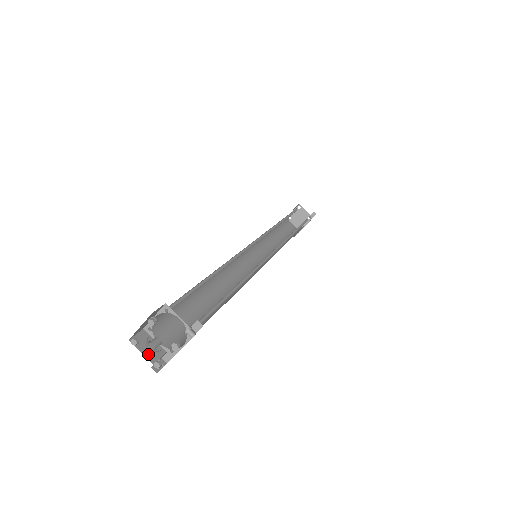
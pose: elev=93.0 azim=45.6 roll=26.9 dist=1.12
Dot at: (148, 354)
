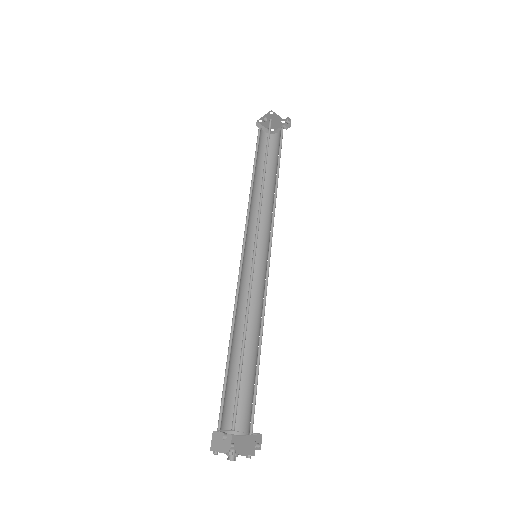
Dot at: (224, 449)
